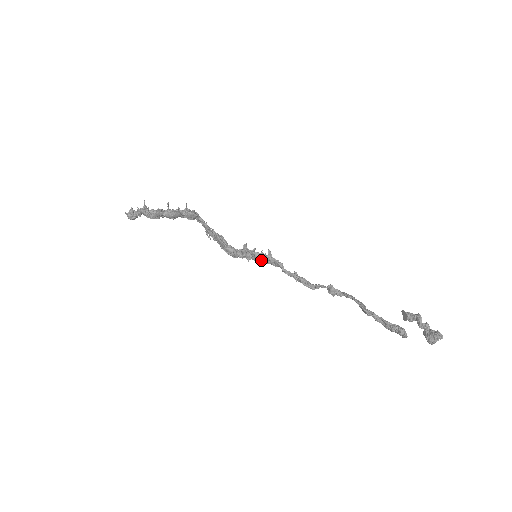
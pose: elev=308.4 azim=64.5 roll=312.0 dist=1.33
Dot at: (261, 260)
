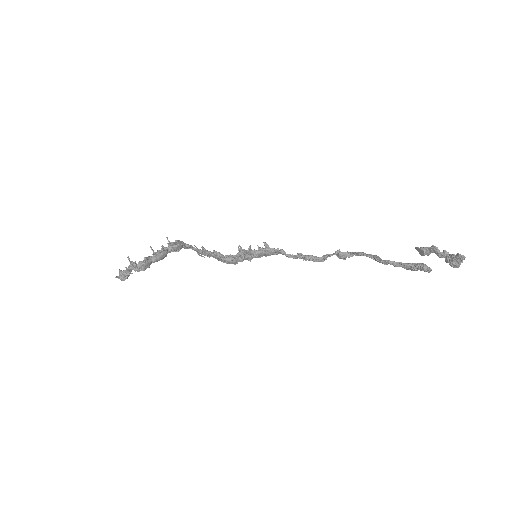
Dot at: (261, 255)
